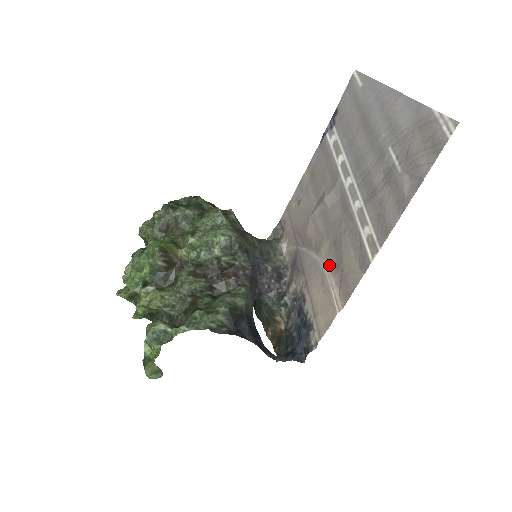
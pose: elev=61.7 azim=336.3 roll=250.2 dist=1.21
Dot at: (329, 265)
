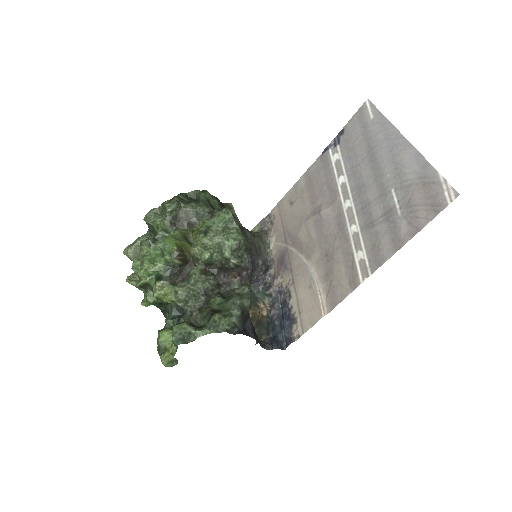
Dot at: (318, 272)
